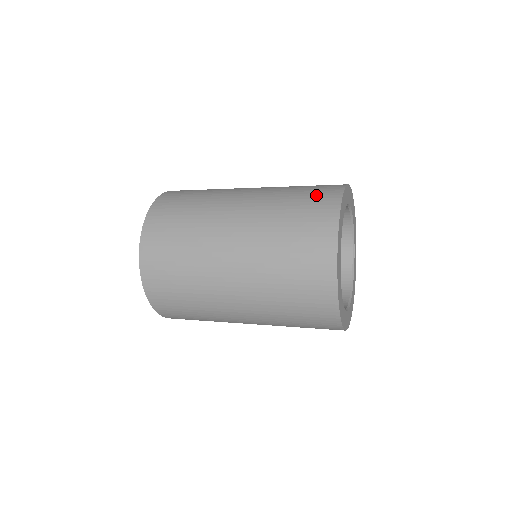
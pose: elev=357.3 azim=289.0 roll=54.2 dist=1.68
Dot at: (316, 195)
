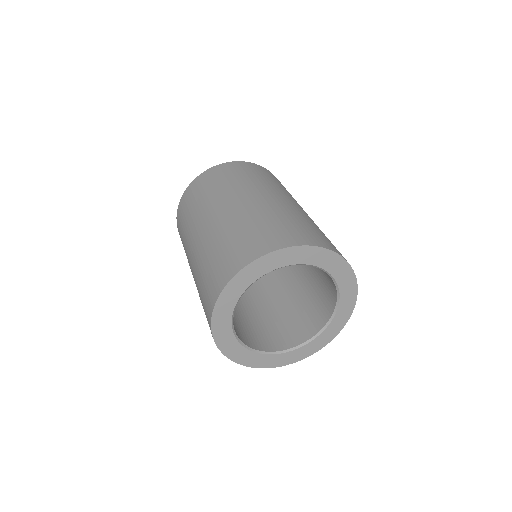
Dot at: (227, 259)
